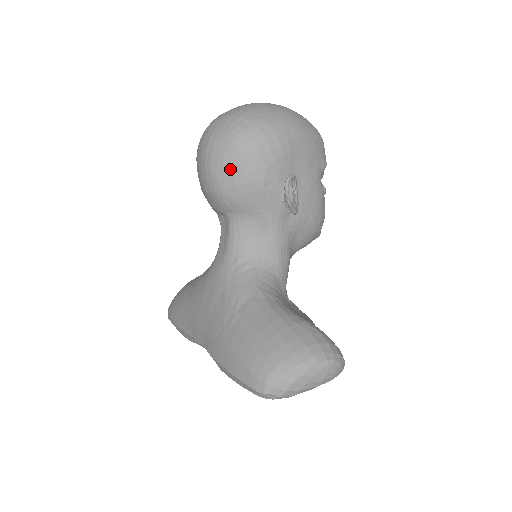
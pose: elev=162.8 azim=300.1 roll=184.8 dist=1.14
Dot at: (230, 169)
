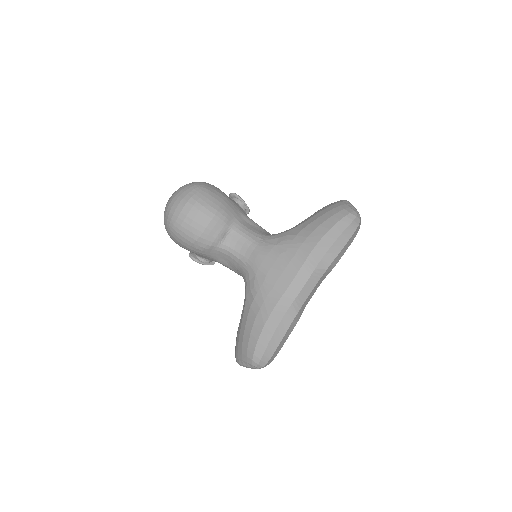
Dot at: (211, 197)
